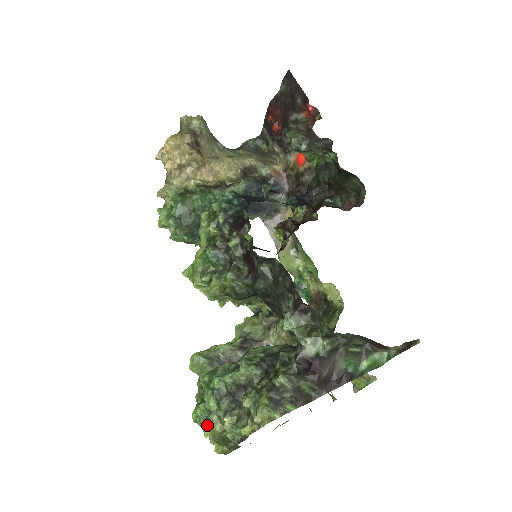
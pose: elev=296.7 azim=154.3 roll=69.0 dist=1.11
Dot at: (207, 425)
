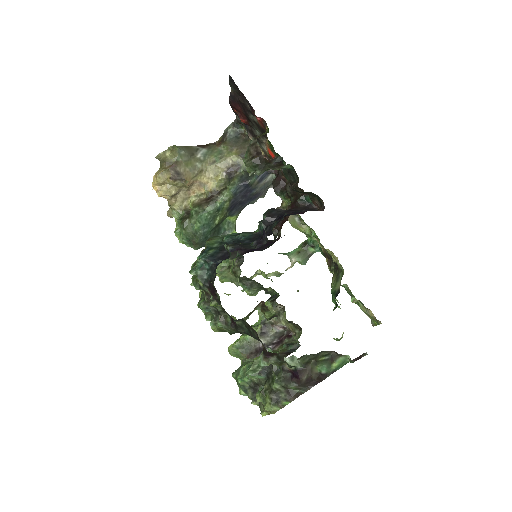
Dot at: occluded
